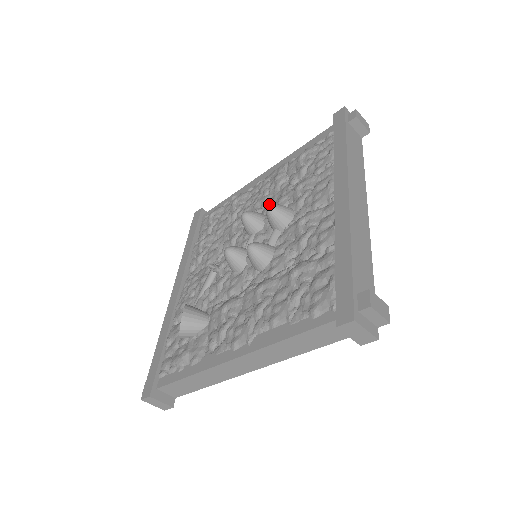
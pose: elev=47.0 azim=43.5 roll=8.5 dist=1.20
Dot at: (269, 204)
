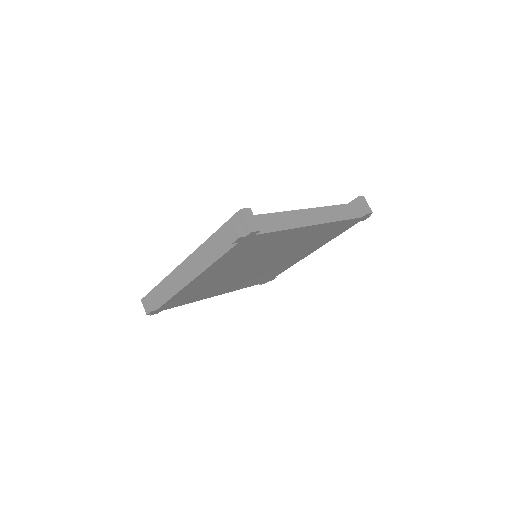
Dot at: occluded
